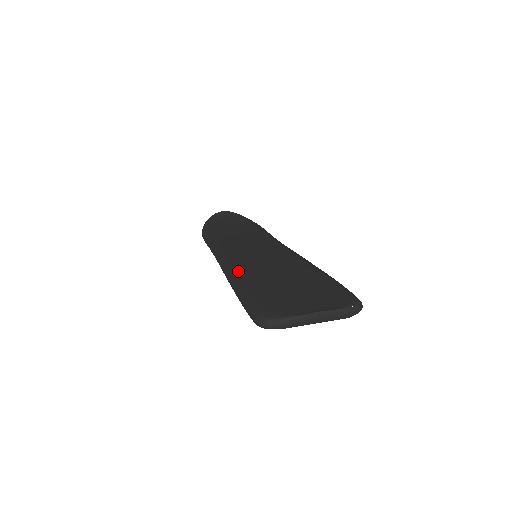
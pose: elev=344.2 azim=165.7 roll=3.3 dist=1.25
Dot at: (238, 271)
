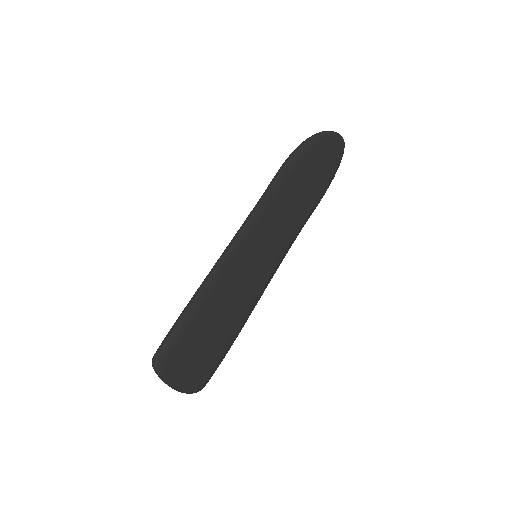
Dot at: (214, 286)
